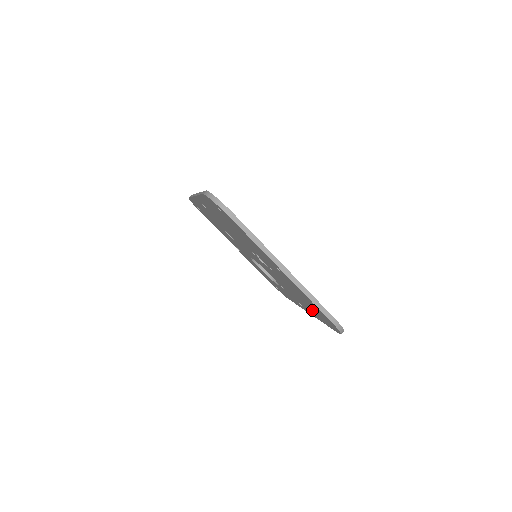
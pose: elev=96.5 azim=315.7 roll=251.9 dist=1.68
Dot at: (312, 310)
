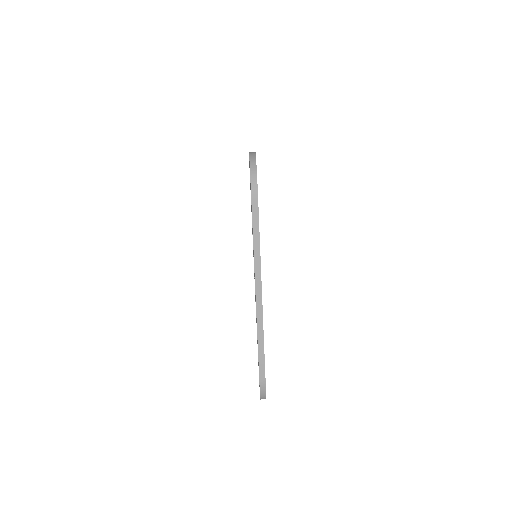
Dot at: occluded
